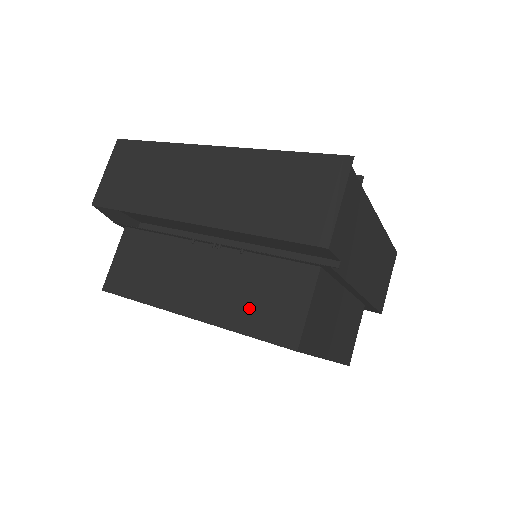
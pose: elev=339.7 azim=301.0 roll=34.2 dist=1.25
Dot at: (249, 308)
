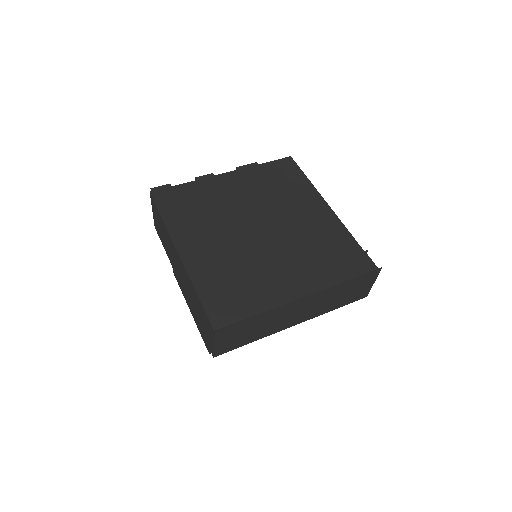
Dot at: occluded
